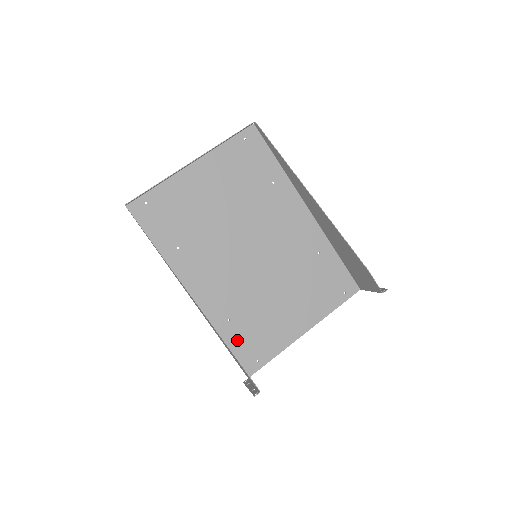
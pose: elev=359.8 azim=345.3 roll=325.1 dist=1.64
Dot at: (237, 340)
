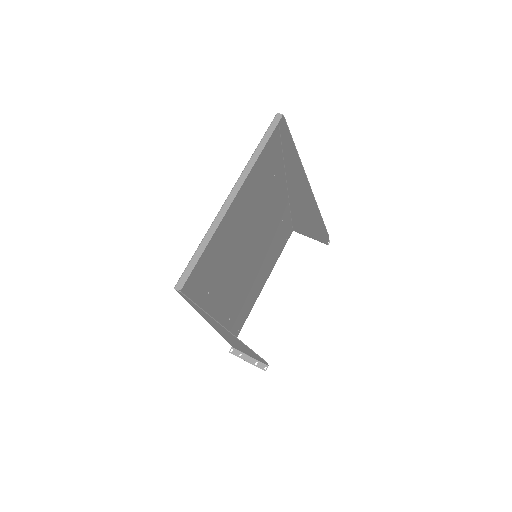
Dot at: (231, 328)
